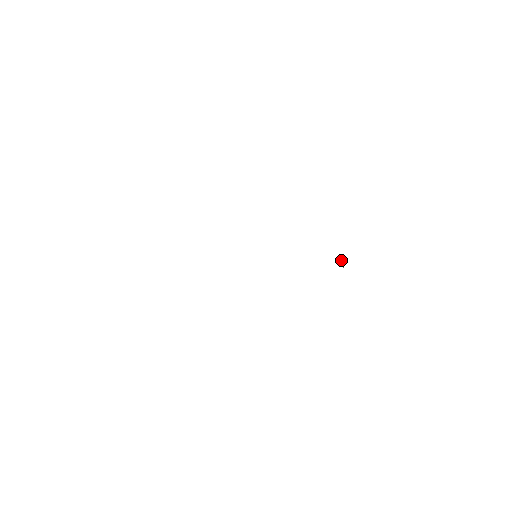
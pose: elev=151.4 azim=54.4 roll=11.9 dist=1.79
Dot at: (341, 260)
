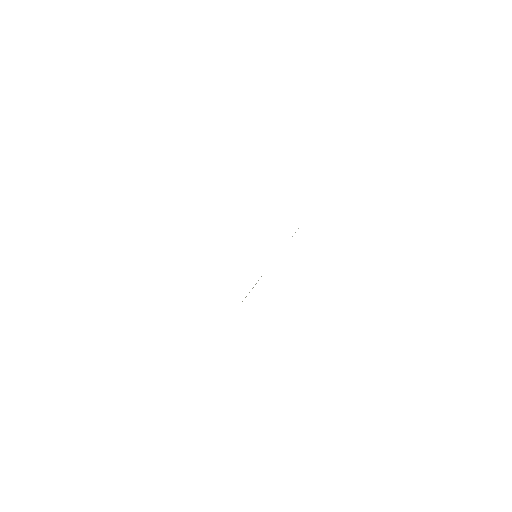
Dot at: occluded
